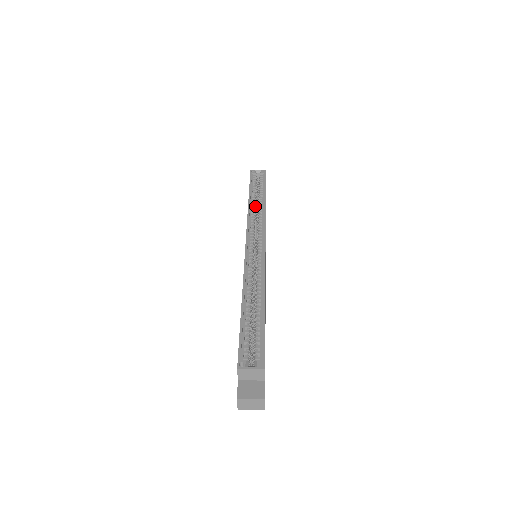
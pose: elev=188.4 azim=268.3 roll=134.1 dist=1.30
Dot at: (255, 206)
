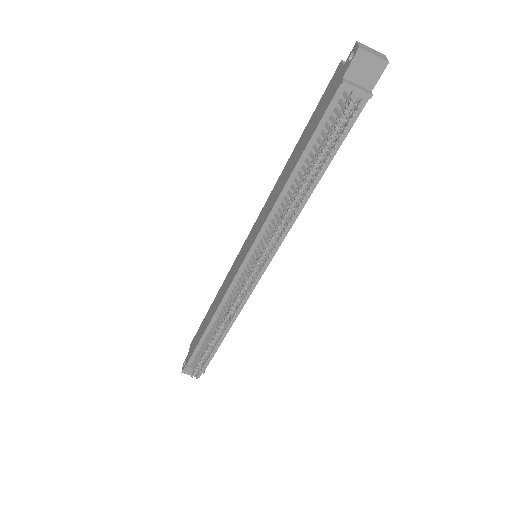
Dot at: occluded
